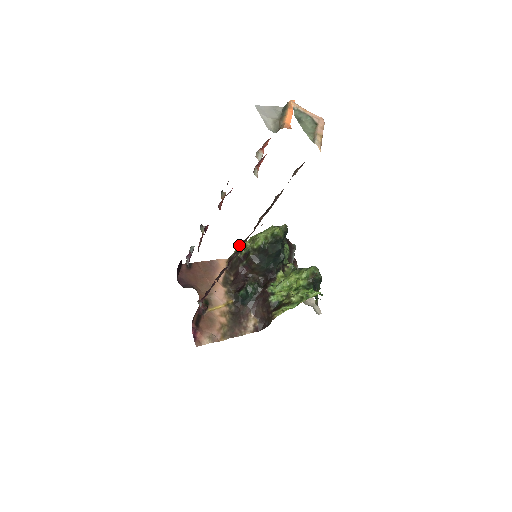
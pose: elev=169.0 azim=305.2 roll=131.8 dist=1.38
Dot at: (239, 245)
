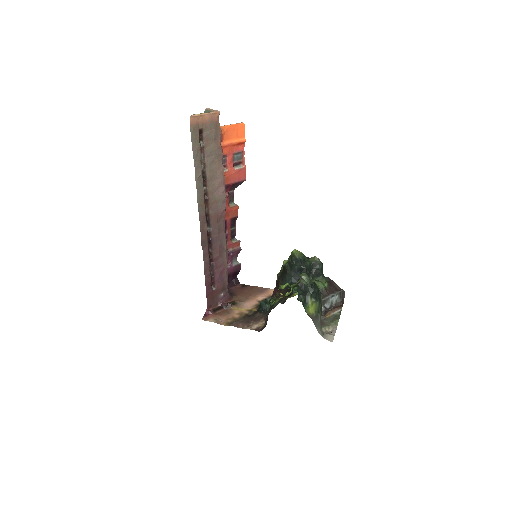
Dot at: occluded
